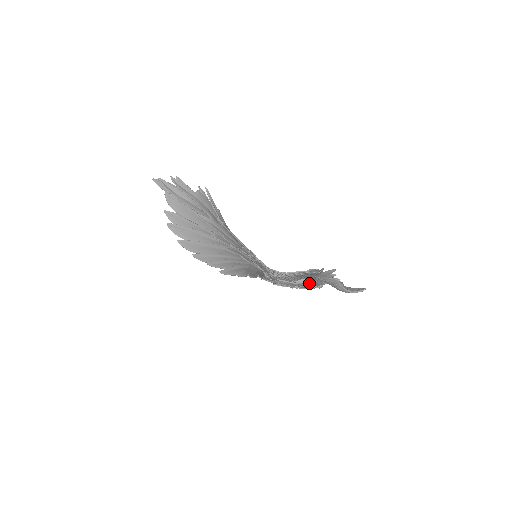
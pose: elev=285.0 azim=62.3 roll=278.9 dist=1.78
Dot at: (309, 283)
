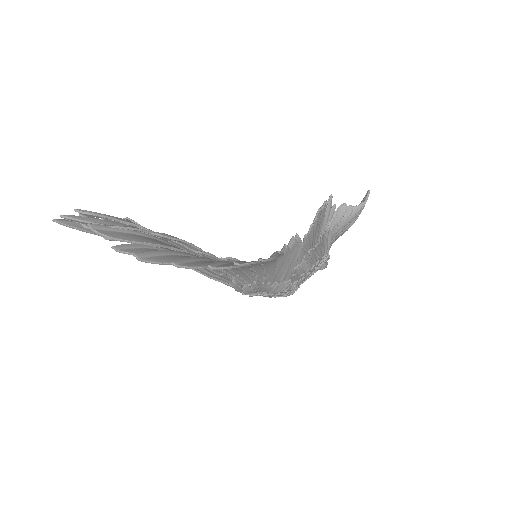
Dot at: (324, 244)
